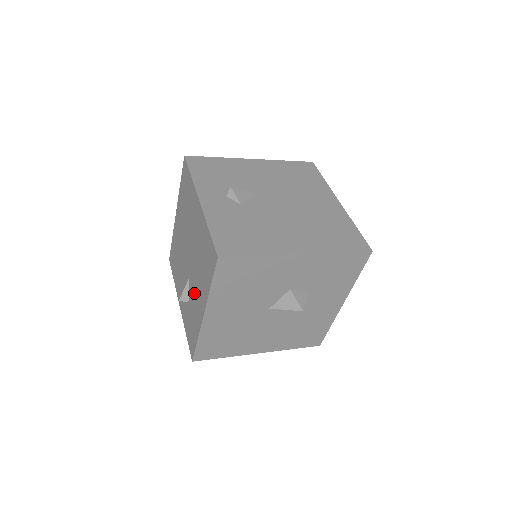
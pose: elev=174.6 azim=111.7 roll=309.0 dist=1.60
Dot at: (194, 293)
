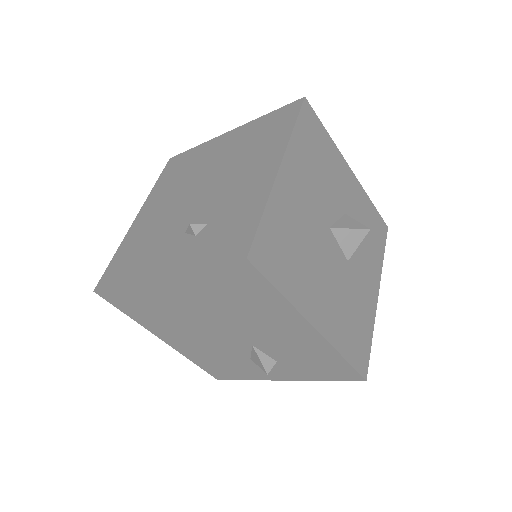
Dot at: (233, 190)
